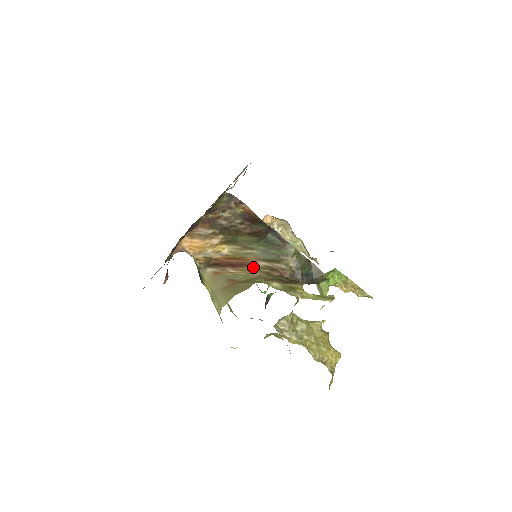
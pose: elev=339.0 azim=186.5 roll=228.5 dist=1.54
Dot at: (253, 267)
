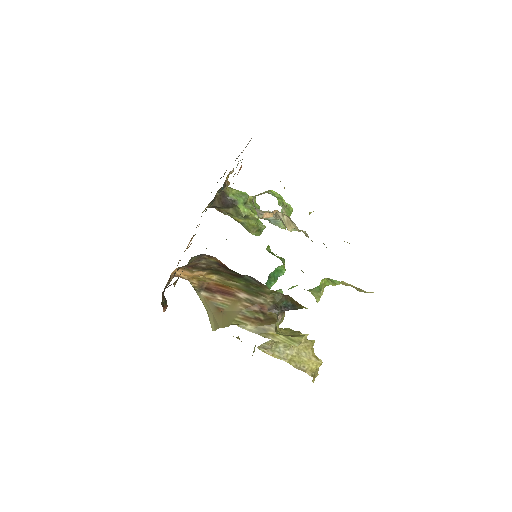
Dot at: (237, 298)
